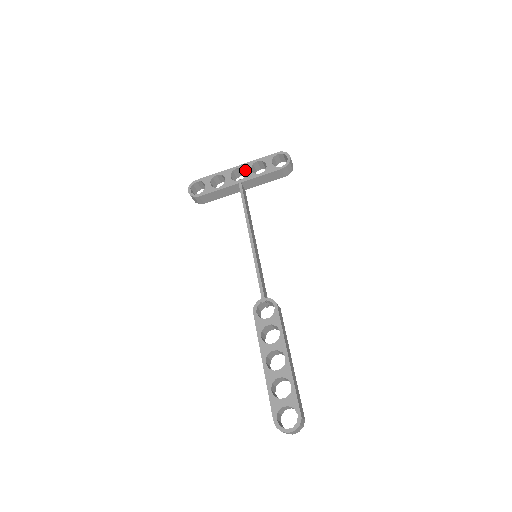
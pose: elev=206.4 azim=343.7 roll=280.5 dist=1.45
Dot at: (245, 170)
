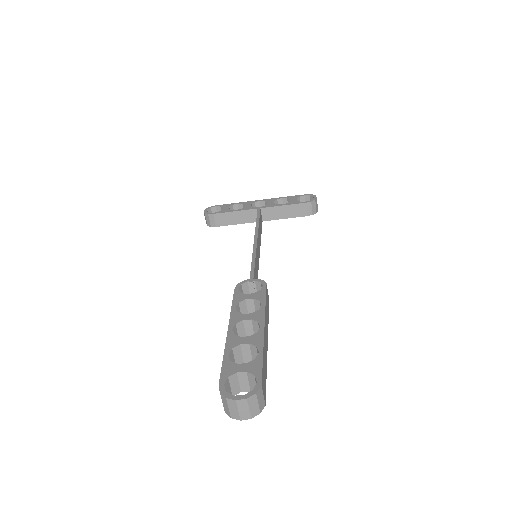
Dot at: (268, 202)
